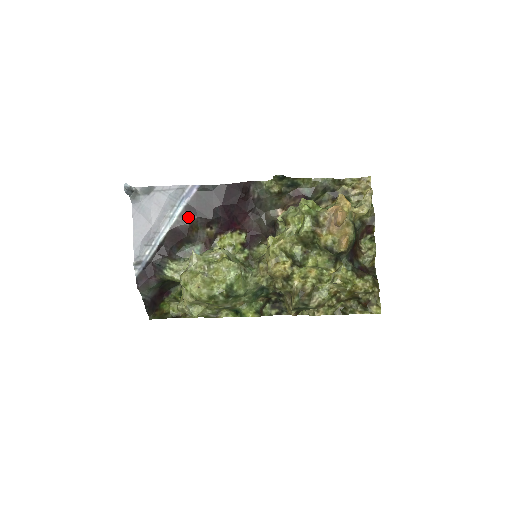
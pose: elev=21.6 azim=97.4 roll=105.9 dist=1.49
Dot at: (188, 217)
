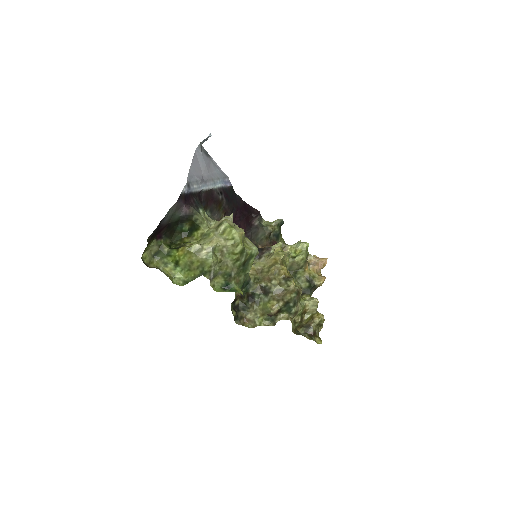
Dot at: (222, 194)
